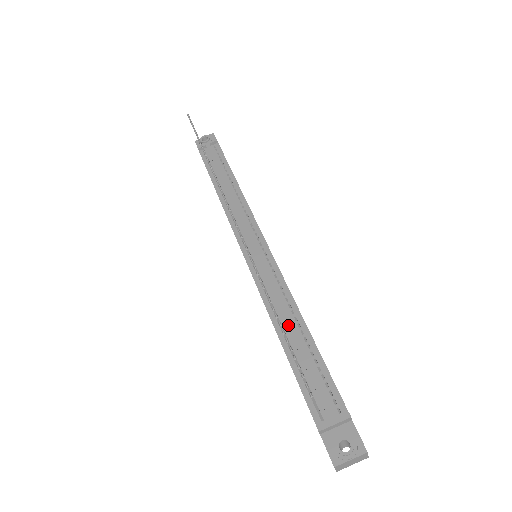
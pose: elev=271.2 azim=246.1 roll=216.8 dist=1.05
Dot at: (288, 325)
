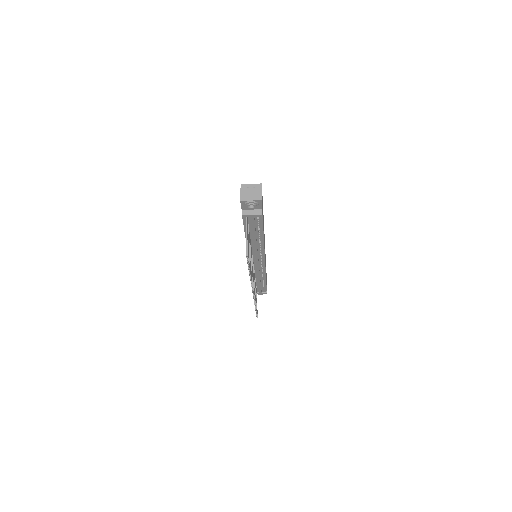
Dot at: (258, 281)
